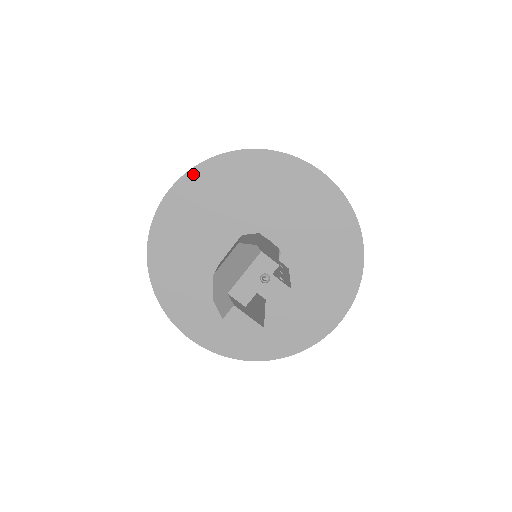
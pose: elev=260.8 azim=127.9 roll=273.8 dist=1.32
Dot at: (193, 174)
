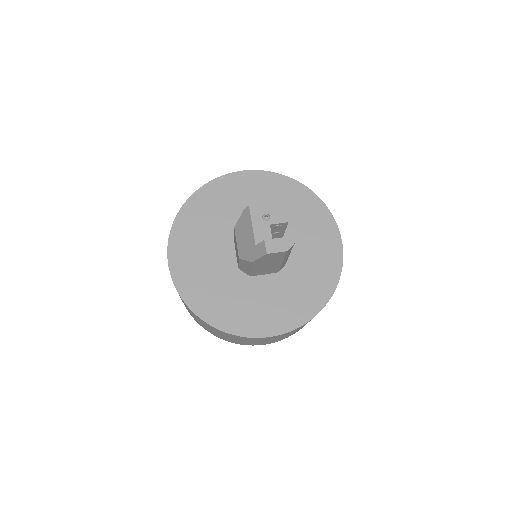
Dot at: (173, 236)
